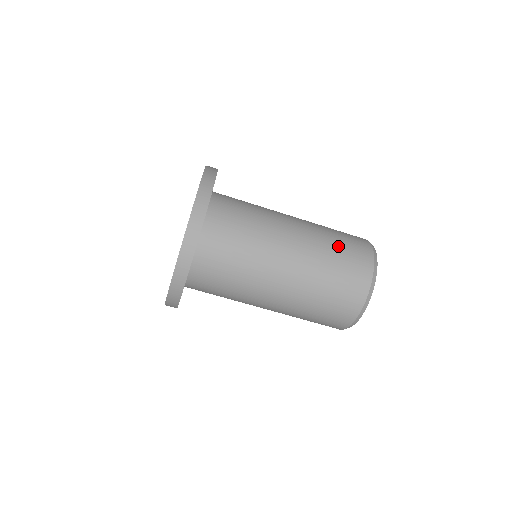
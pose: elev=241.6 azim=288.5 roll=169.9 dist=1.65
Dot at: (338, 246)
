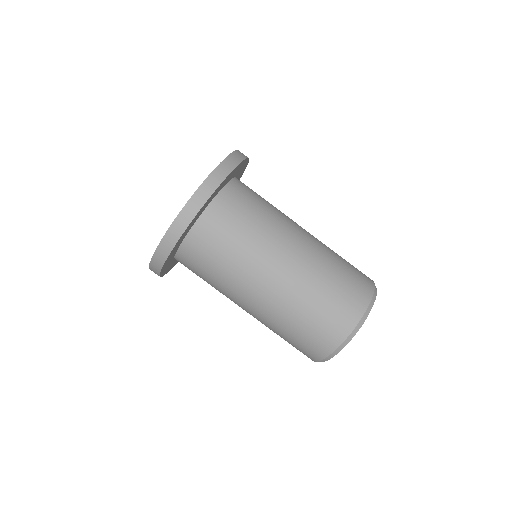
Dot at: (331, 287)
